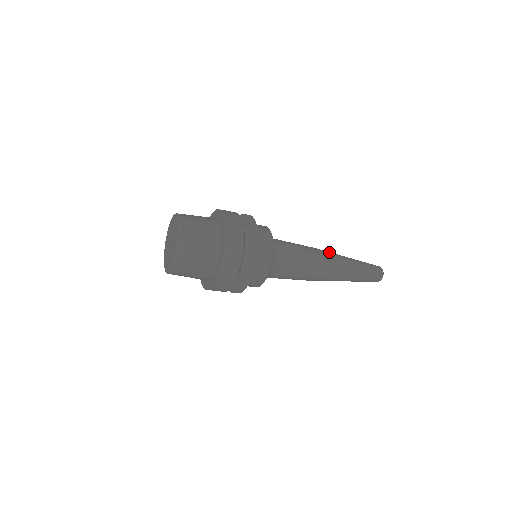
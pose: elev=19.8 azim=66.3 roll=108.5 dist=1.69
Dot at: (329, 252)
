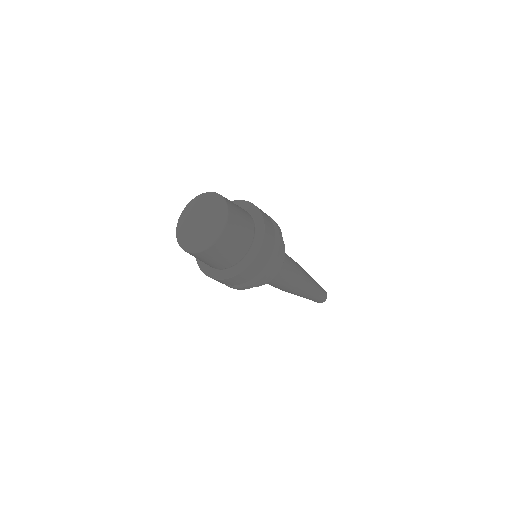
Dot at: occluded
